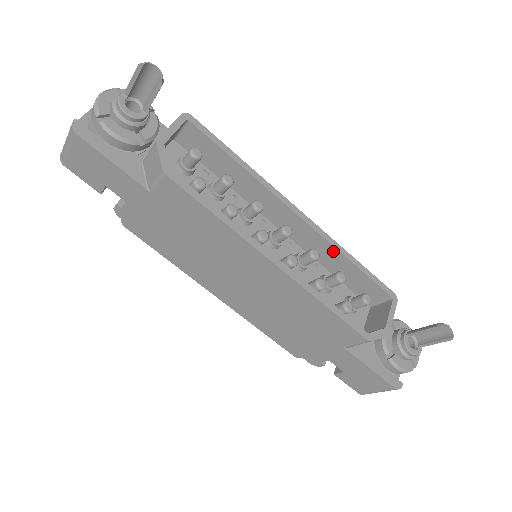
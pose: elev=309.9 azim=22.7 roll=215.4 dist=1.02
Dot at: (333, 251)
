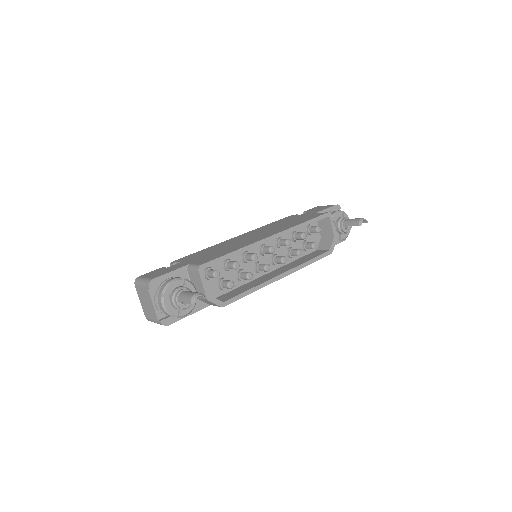
Dot at: (294, 230)
